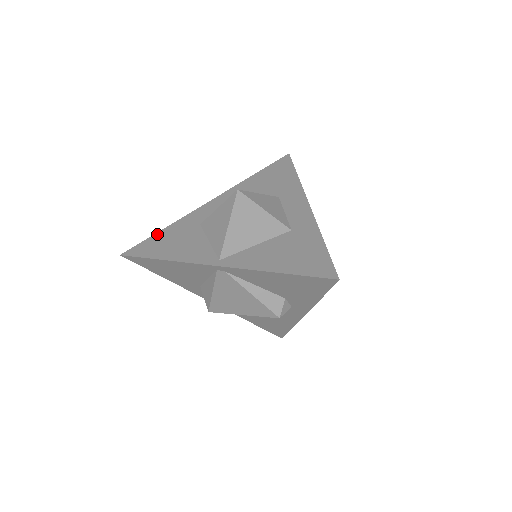
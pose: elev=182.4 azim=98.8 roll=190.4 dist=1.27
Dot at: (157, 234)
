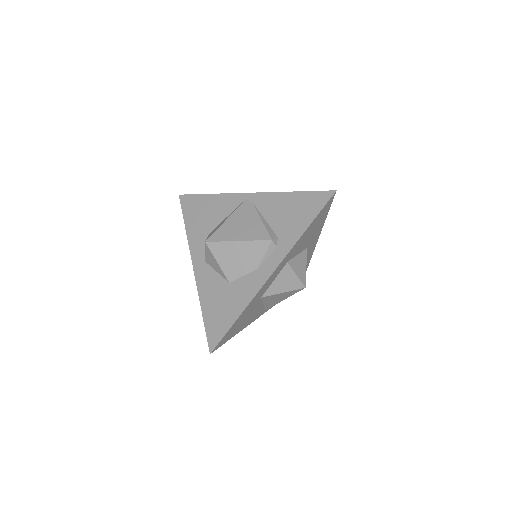
Dot at: (235, 324)
